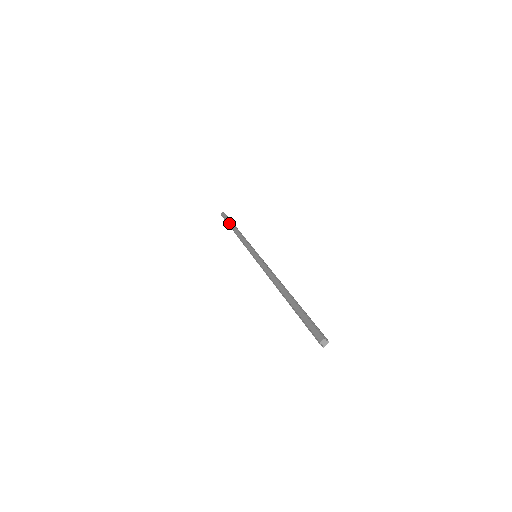
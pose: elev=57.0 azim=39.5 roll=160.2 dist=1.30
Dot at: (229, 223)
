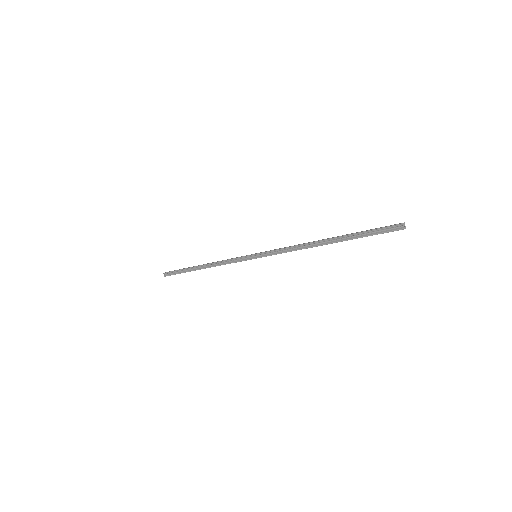
Dot at: (188, 267)
